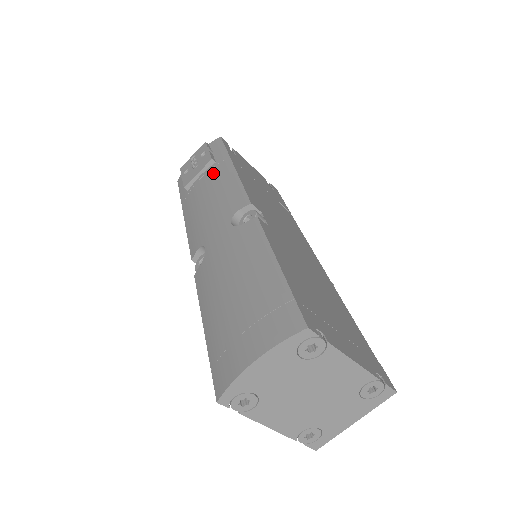
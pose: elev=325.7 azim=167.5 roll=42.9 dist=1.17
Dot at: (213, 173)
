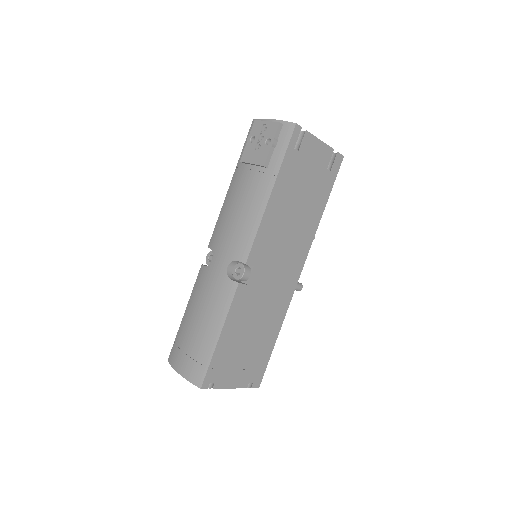
Dot at: (257, 182)
